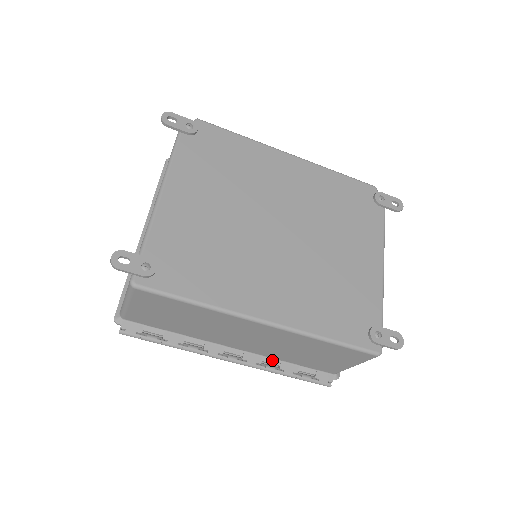
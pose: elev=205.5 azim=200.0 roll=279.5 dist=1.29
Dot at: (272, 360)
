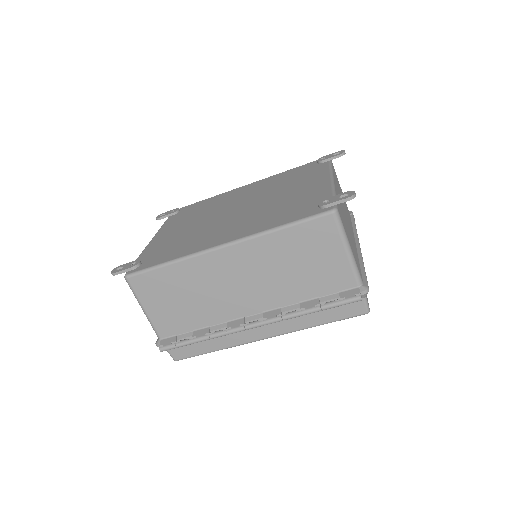
Dot at: (291, 307)
